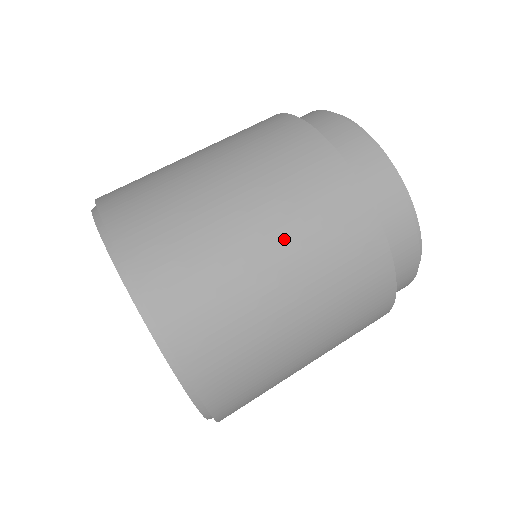
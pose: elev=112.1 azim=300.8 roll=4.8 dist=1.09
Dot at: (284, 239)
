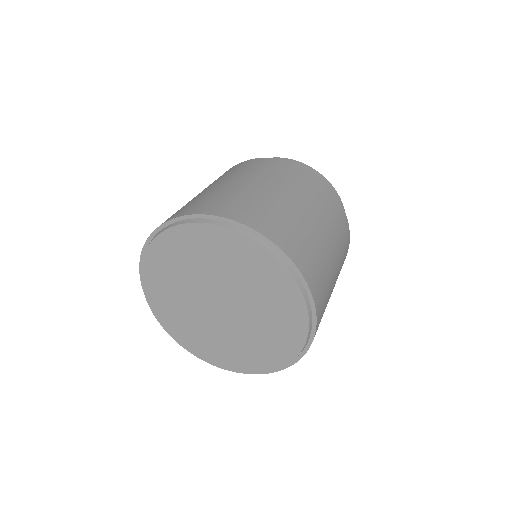
Dot at: (305, 201)
